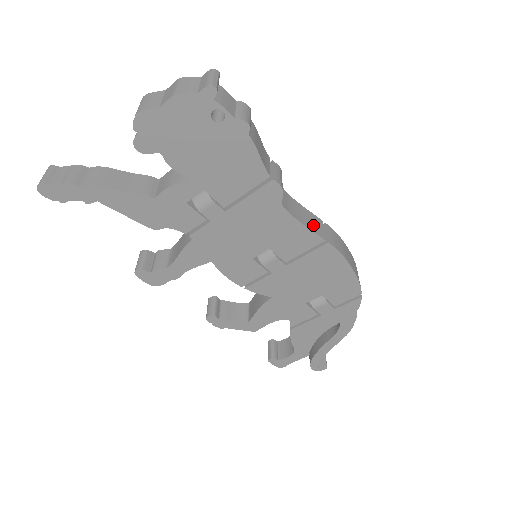
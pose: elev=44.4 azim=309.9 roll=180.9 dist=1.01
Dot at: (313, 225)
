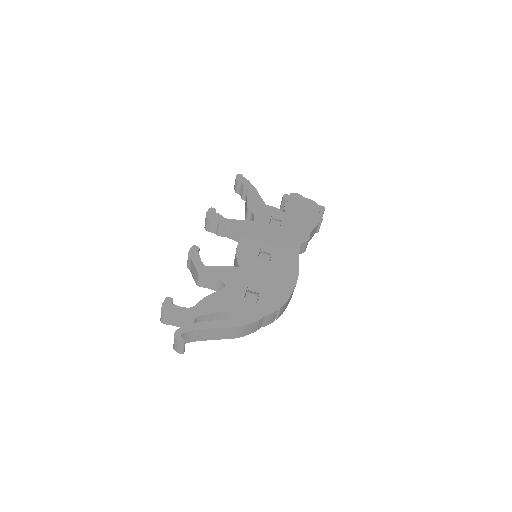
Dot at: occluded
